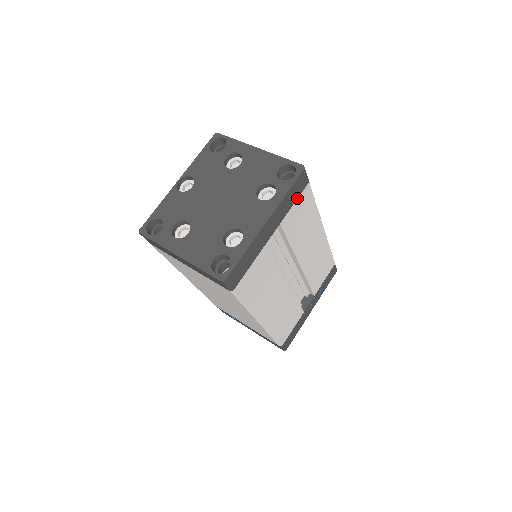
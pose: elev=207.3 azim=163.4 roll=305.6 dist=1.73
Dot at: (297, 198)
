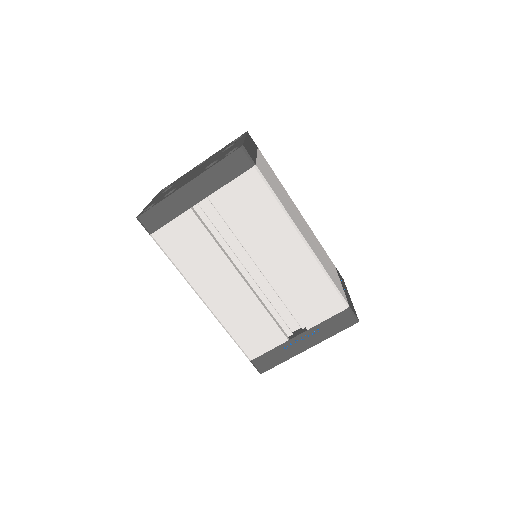
Dot at: (236, 177)
